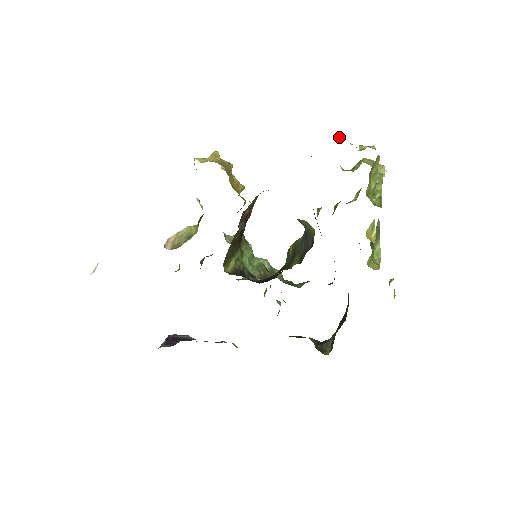
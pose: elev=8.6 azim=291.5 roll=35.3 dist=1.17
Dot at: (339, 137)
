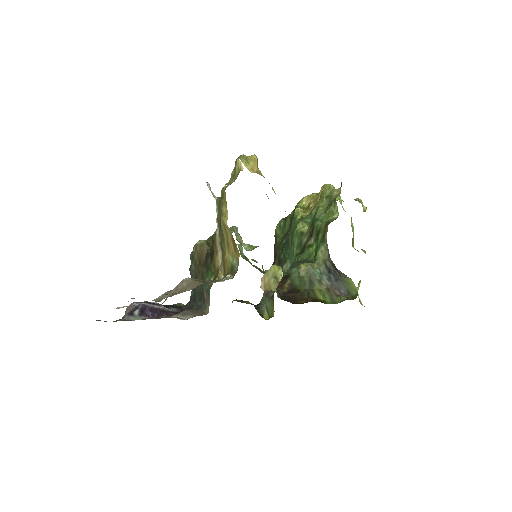
Dot at: occluded
